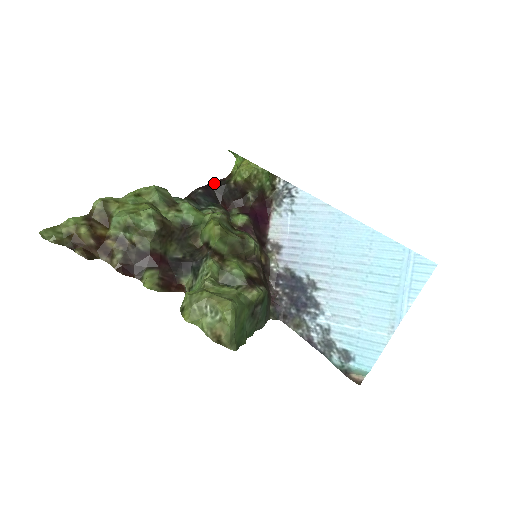
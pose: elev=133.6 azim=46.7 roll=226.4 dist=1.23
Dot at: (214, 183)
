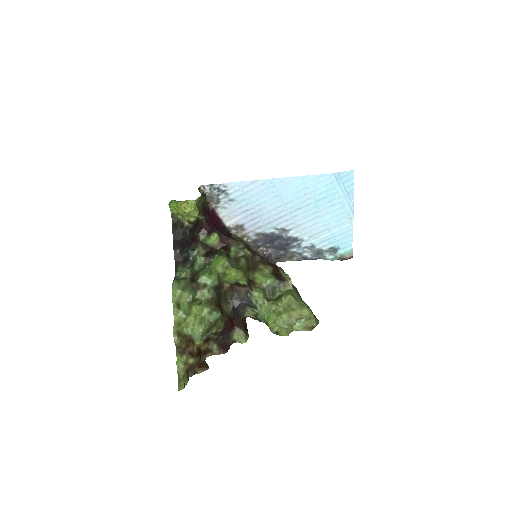
Dot at: (175, 235)
